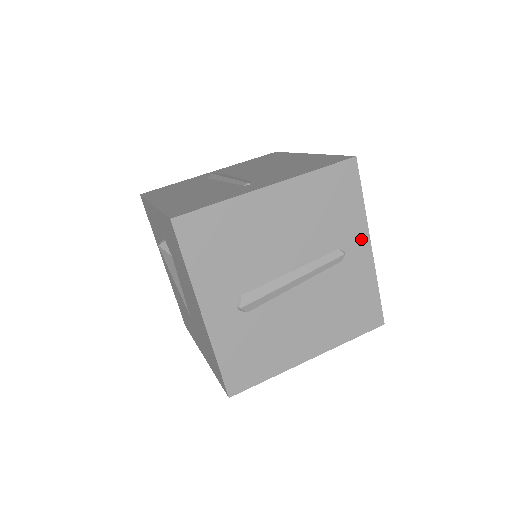
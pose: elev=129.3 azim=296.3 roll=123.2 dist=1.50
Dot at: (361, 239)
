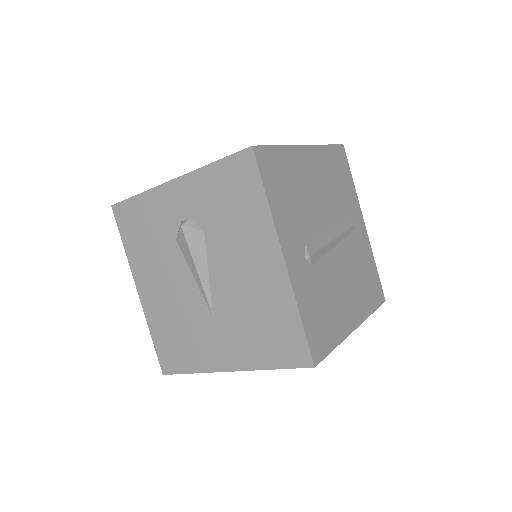
Dot at: (359, 215)
